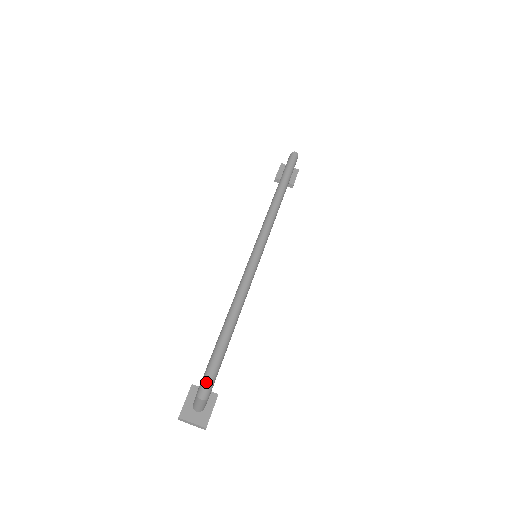
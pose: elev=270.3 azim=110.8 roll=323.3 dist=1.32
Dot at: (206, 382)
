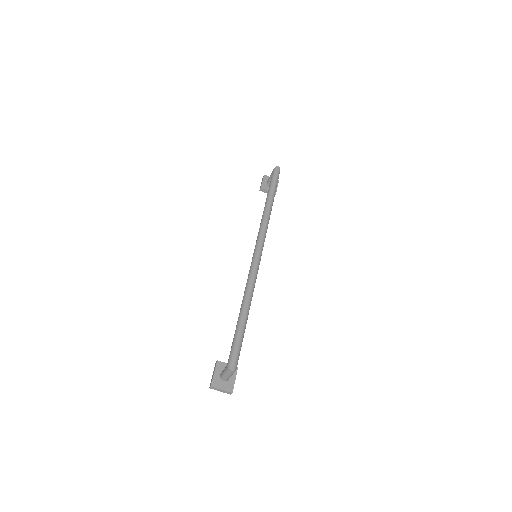
Dot at: (234, 357)
